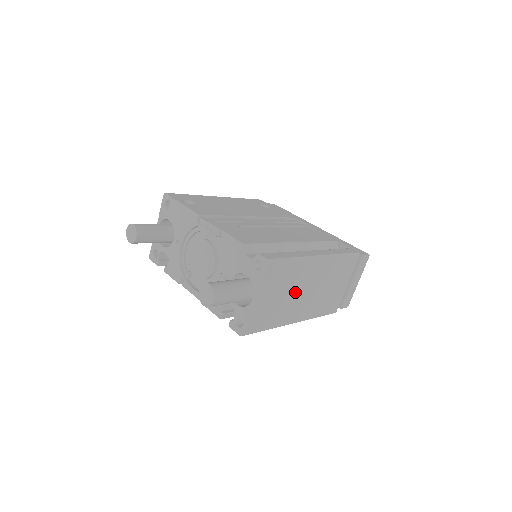
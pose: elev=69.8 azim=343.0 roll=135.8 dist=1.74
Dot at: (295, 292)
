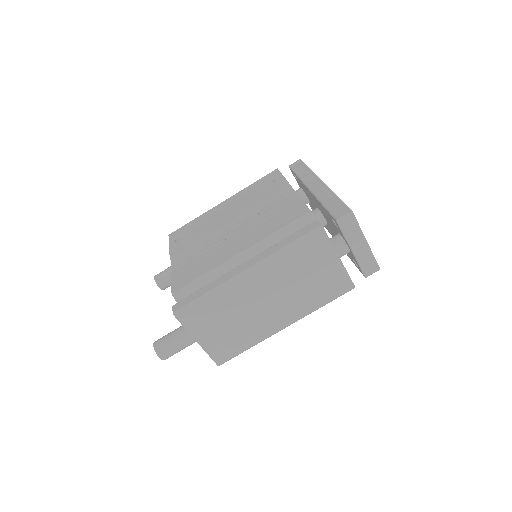
Dot at: (248, 311)
